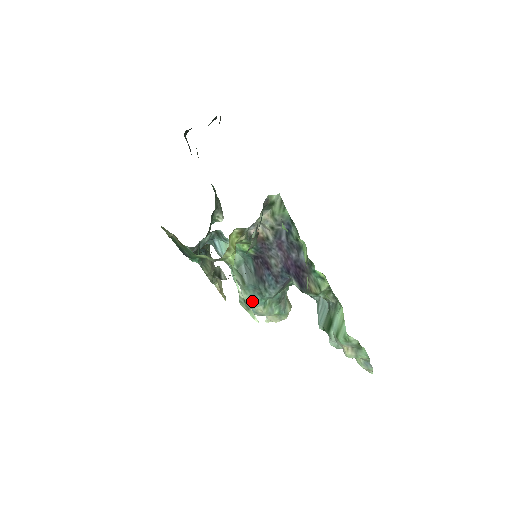
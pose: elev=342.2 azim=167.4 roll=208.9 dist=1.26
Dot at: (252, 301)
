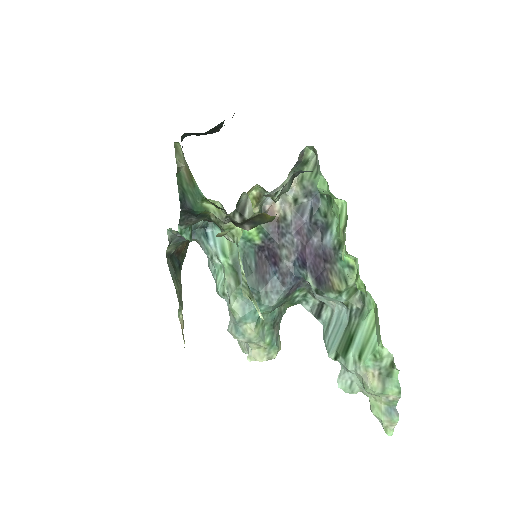
Dot at: (243, 313)
